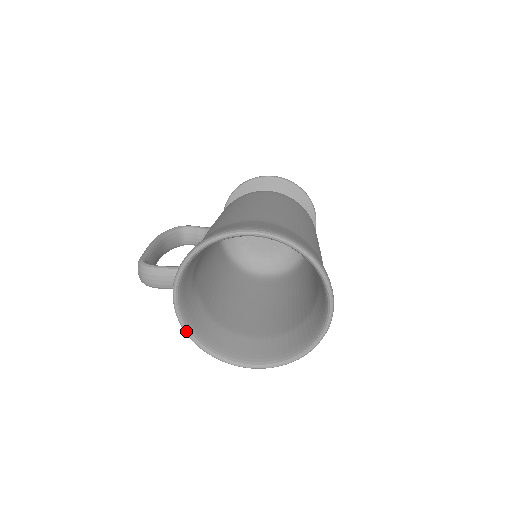
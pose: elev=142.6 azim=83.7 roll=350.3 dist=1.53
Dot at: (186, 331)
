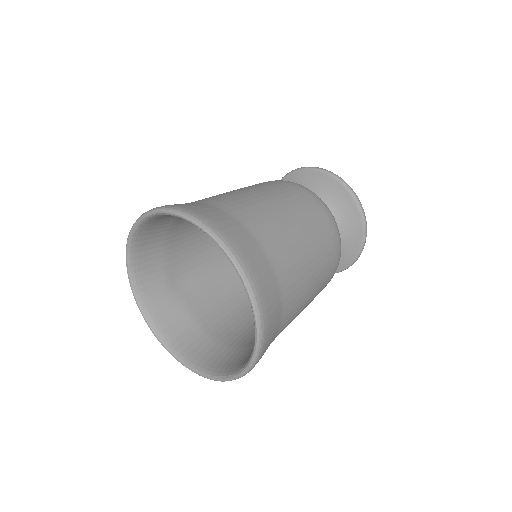
Dot at: (161, 342)
